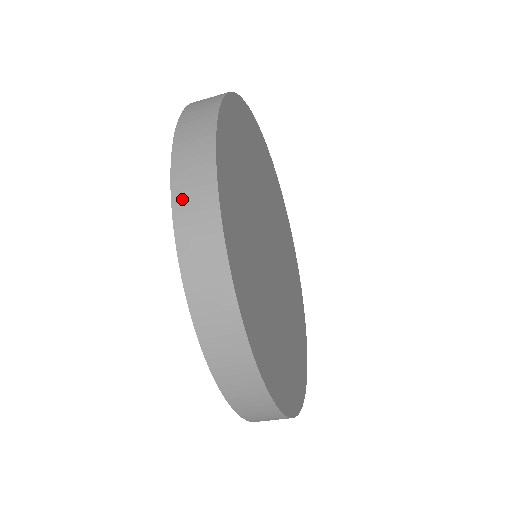
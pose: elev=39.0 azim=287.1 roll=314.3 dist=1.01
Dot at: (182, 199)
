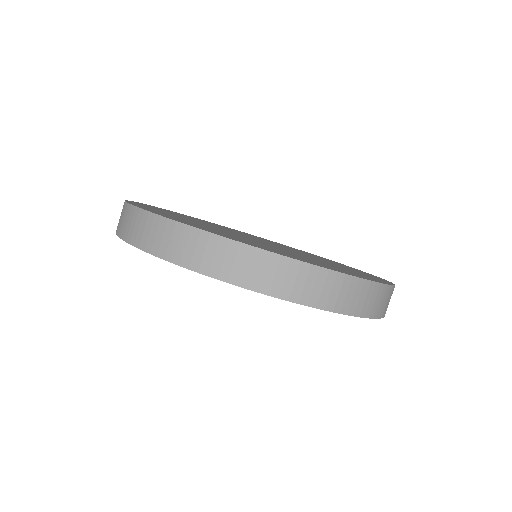
Dot at: (145, 242)
